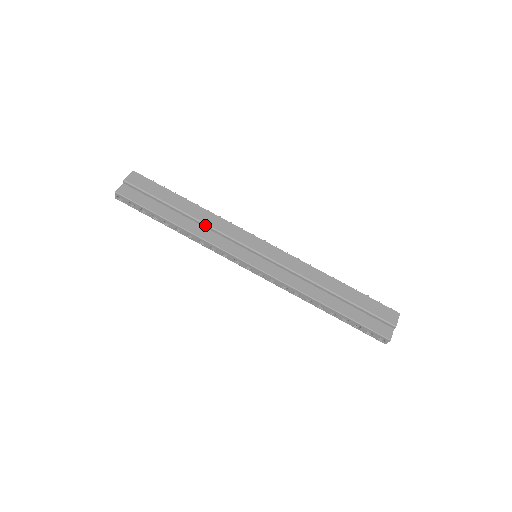
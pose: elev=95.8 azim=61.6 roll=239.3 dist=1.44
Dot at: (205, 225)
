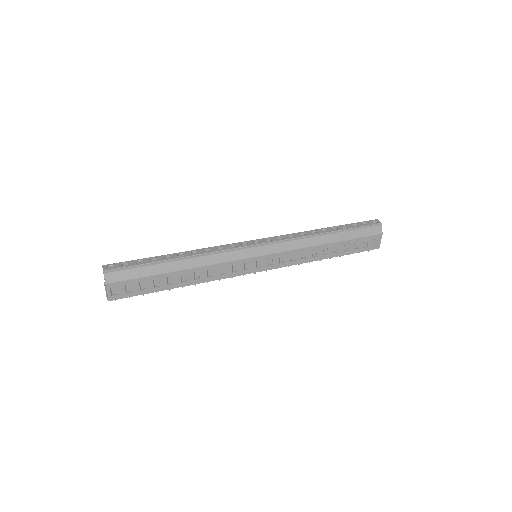
Dot at: occluded
